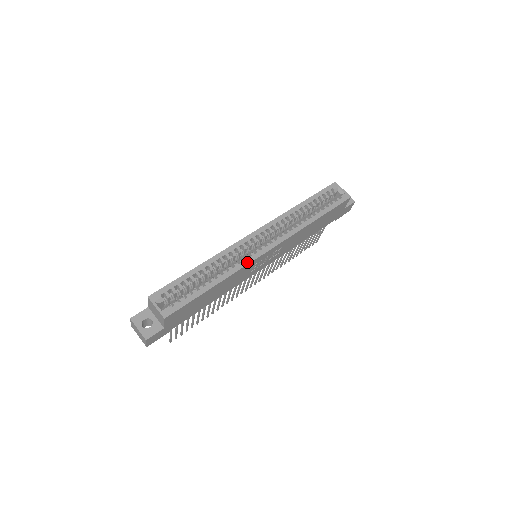
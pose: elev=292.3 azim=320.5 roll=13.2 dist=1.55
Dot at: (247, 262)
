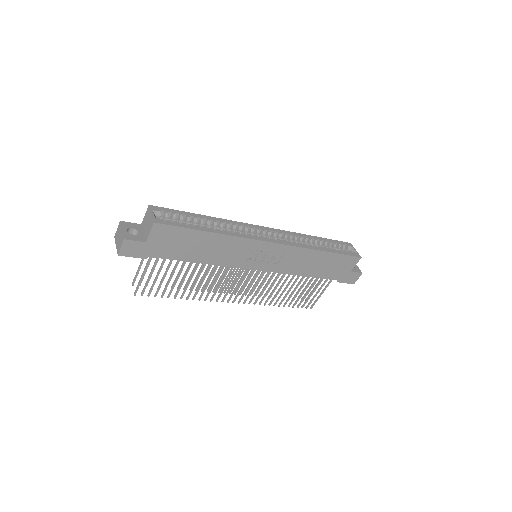
Dot at: (249, 237)
